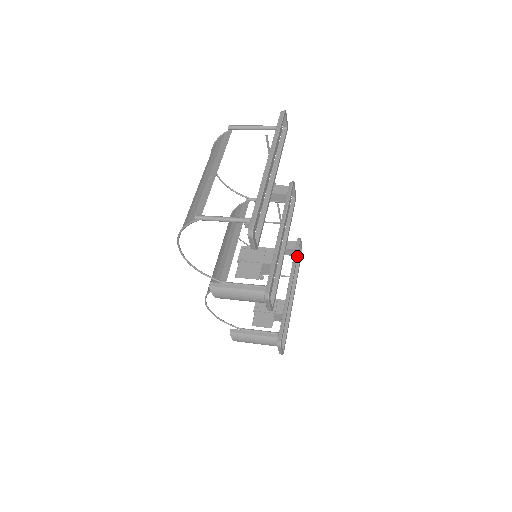
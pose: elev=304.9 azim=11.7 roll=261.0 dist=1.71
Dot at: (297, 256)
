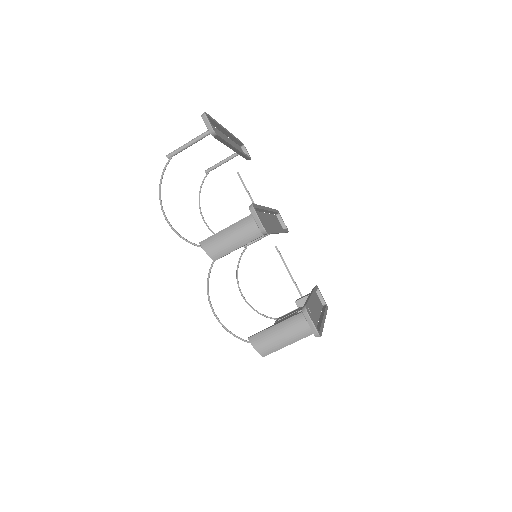
Dot at: occluded
